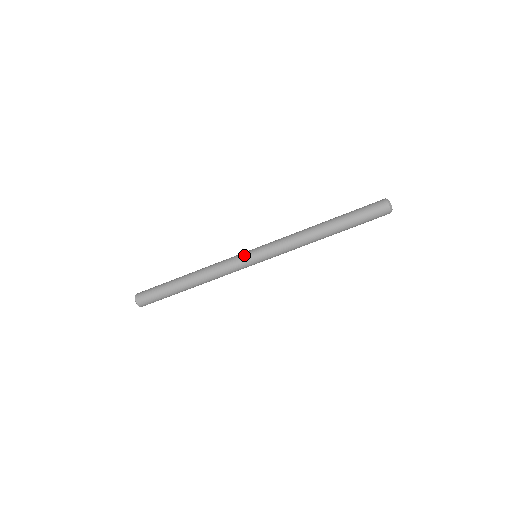
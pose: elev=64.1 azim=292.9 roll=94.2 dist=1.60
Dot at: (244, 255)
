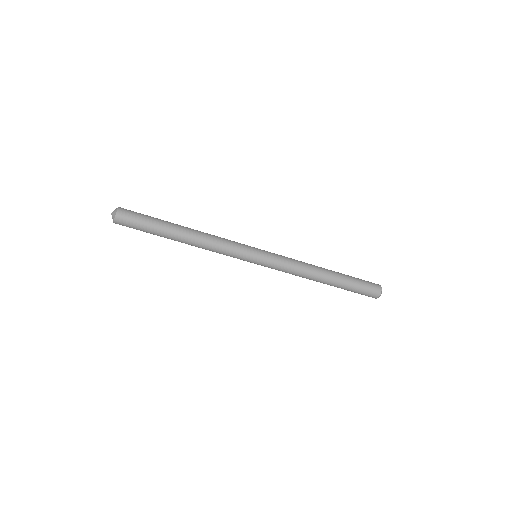
Dot at: (249, 252)
